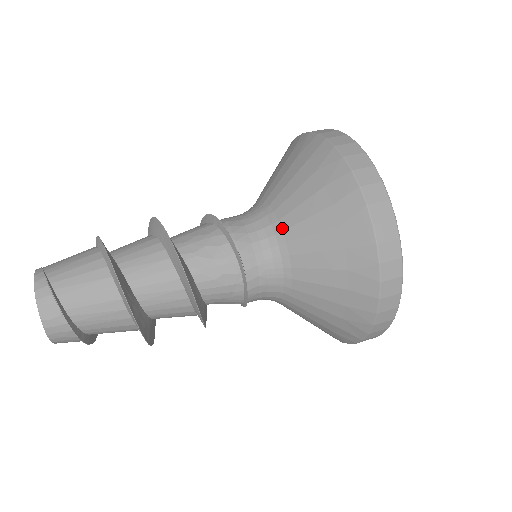
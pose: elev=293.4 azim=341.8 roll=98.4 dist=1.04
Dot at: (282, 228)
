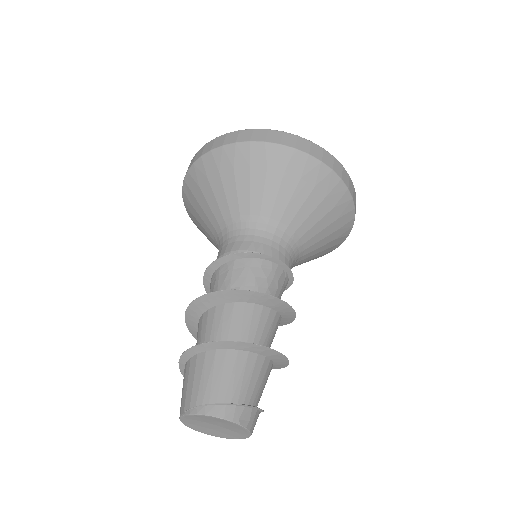
Dot at: (277, 220)
